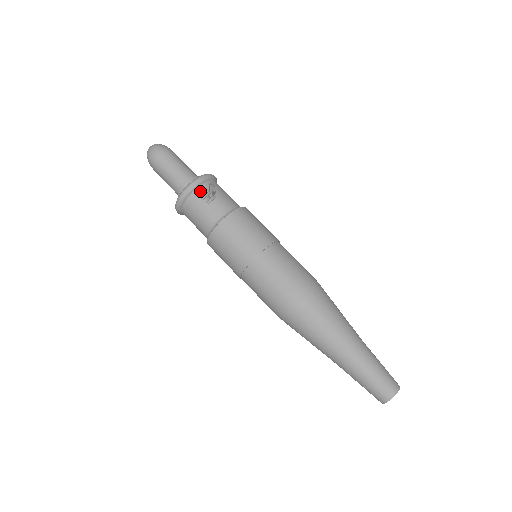
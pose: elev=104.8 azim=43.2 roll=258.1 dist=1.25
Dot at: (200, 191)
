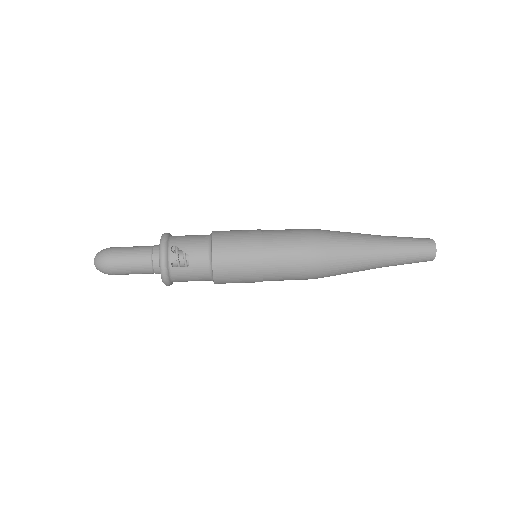
Dot at: occluded
